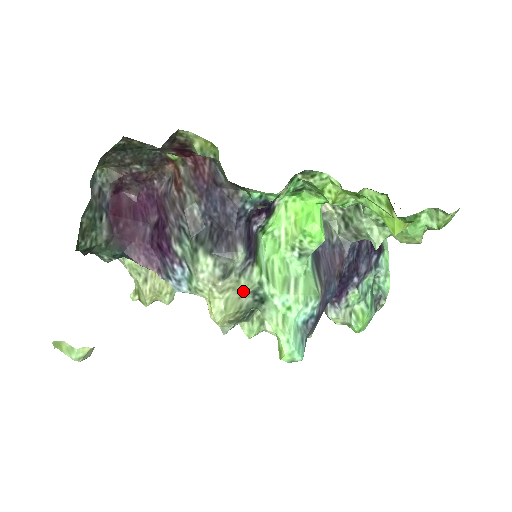
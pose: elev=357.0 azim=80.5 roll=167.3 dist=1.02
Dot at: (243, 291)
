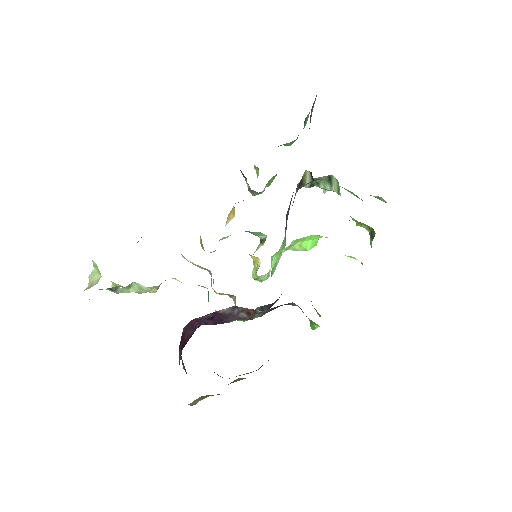
Dot at: occluded
